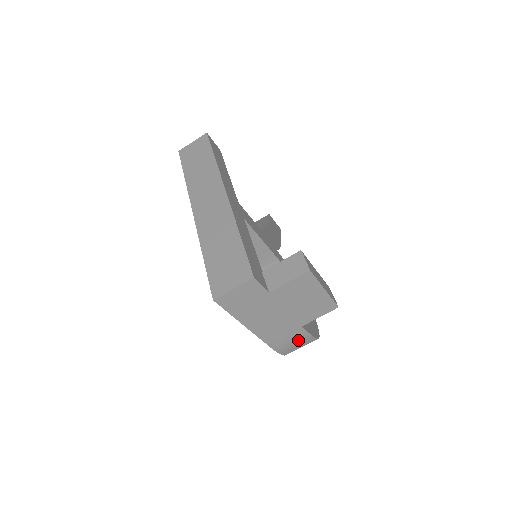
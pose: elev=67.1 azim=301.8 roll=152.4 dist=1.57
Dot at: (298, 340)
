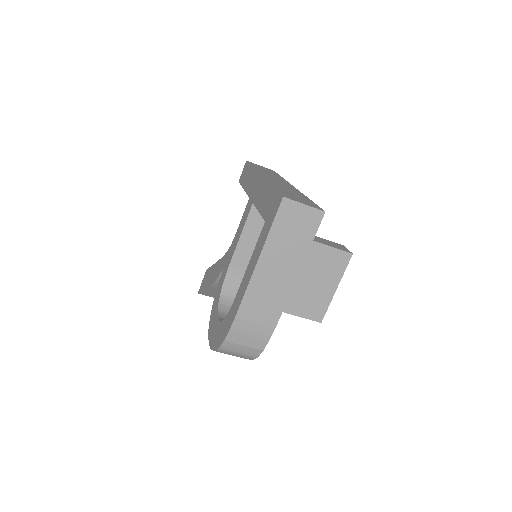
Dot at: (260, 328)
